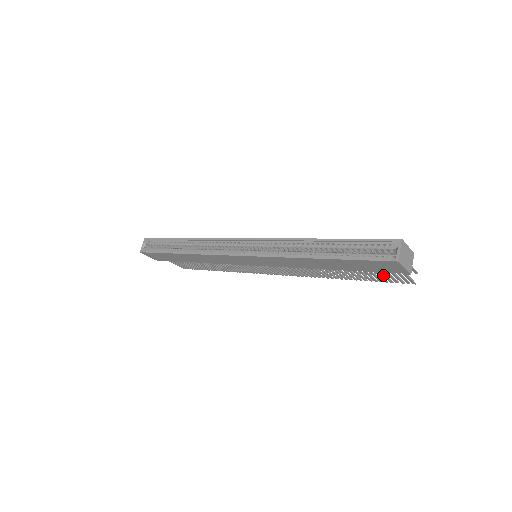
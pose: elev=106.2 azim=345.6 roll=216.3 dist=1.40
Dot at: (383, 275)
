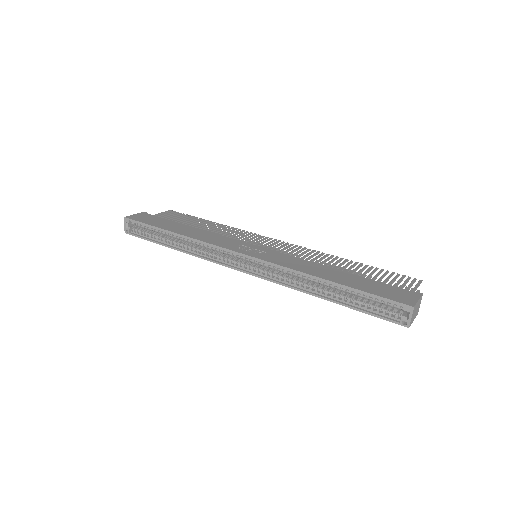
Dot at: occluded
